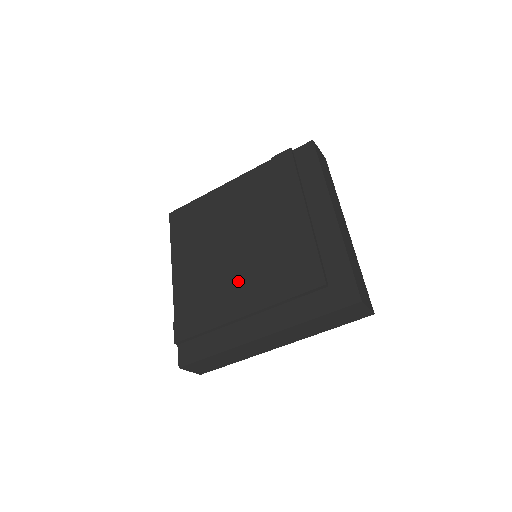
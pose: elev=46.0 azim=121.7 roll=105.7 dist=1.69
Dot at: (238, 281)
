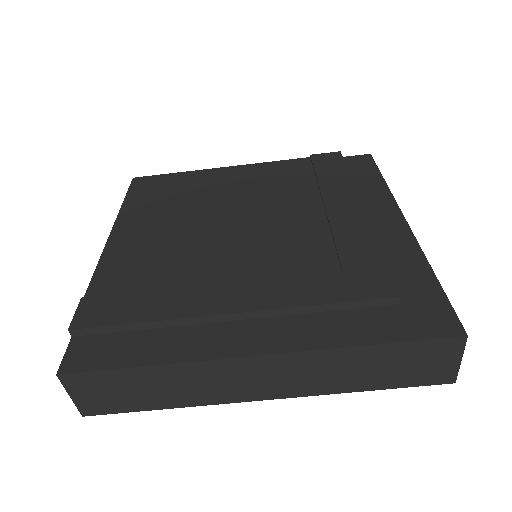
Dot at: (228, 266)
